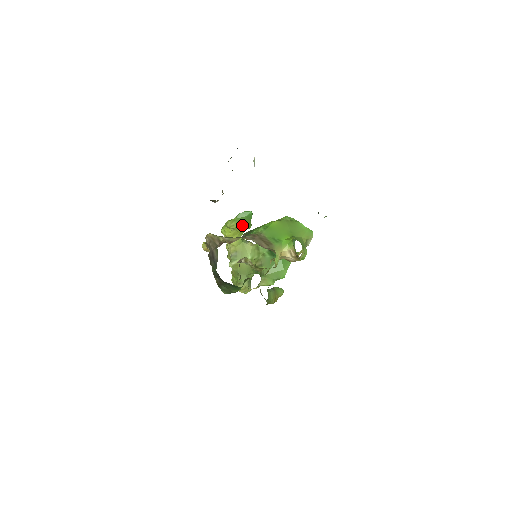
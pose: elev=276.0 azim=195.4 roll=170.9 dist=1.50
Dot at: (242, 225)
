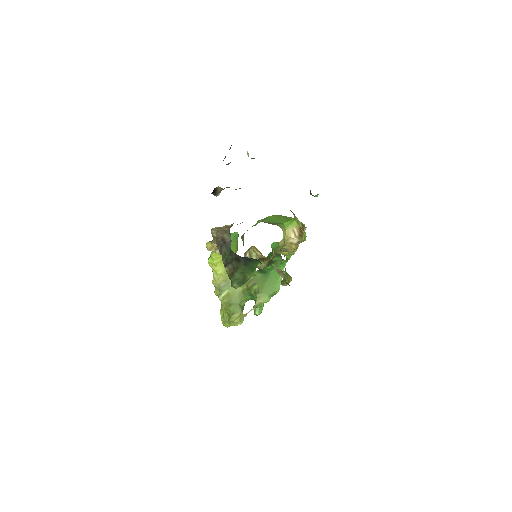
Dot at: occluded
